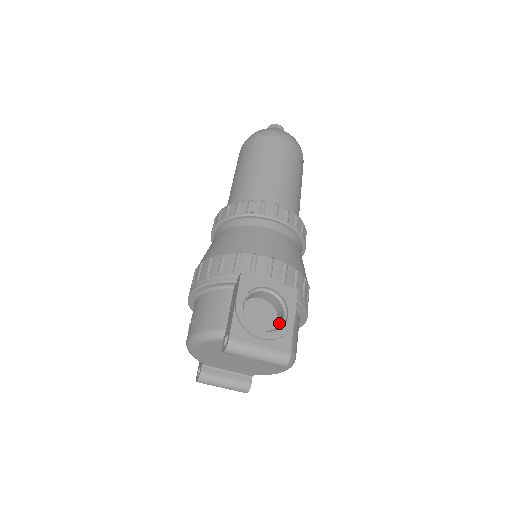
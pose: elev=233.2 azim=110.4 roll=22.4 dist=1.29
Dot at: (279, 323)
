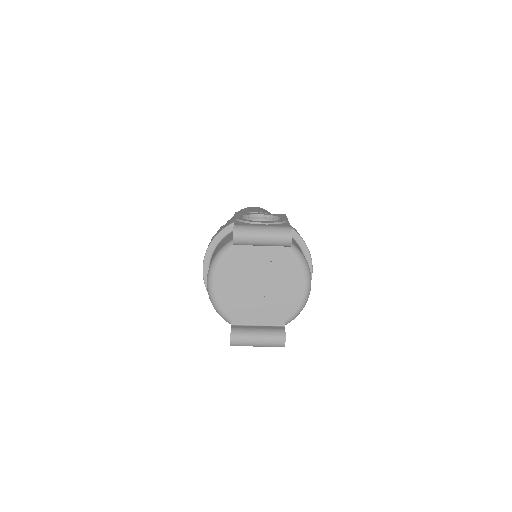
Dot at: occluded
